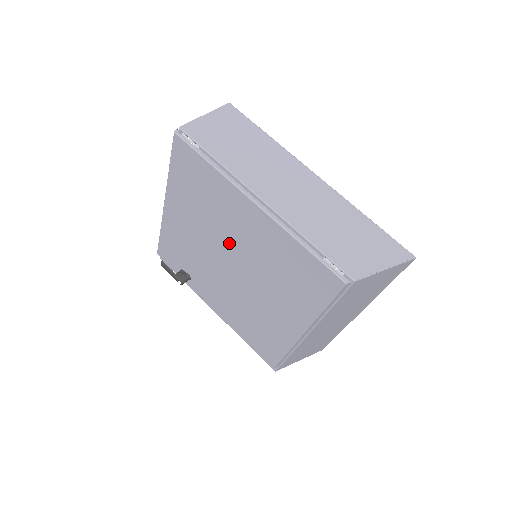
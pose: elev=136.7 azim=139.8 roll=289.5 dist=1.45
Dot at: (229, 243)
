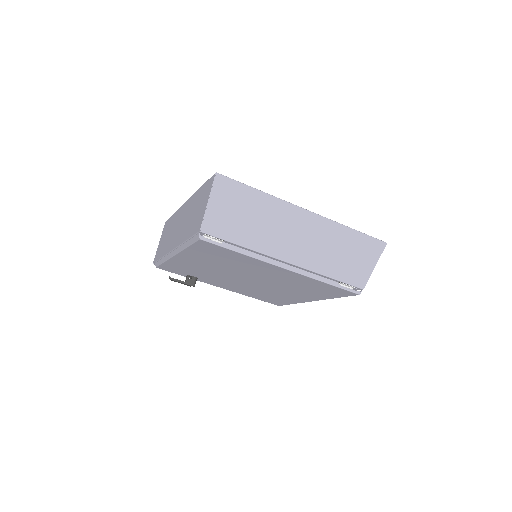
Dot at: (250, 275)
